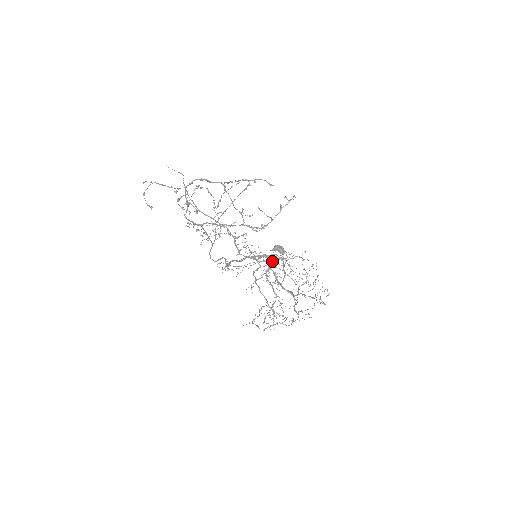
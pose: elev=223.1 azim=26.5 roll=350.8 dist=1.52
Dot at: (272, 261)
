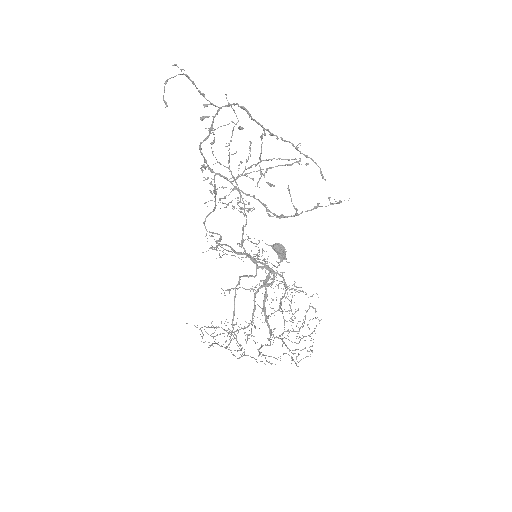
Dot at: occluded
